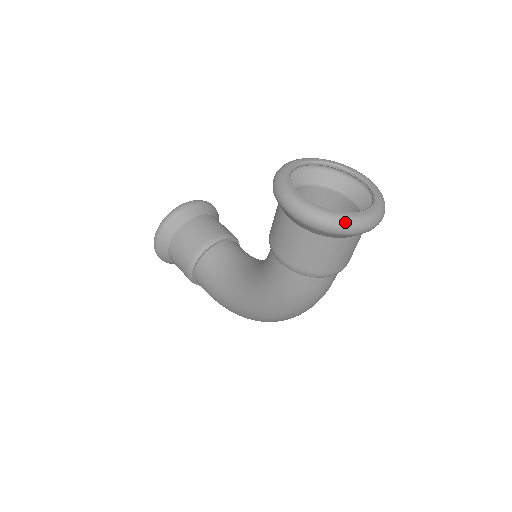
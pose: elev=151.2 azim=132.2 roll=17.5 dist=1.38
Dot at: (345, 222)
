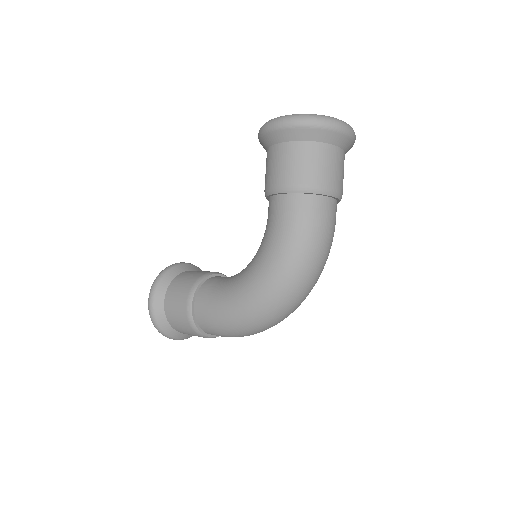
Dot at: (324, 116)
